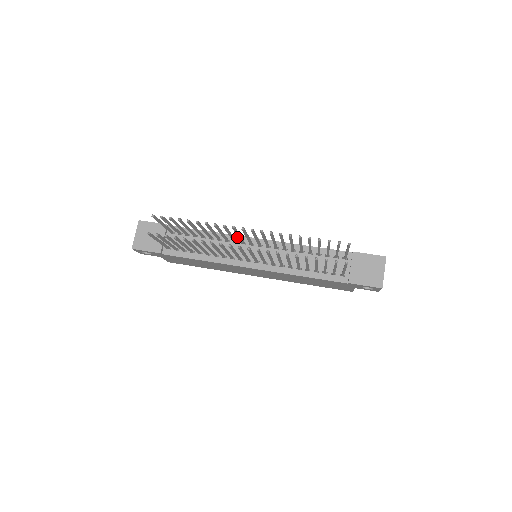
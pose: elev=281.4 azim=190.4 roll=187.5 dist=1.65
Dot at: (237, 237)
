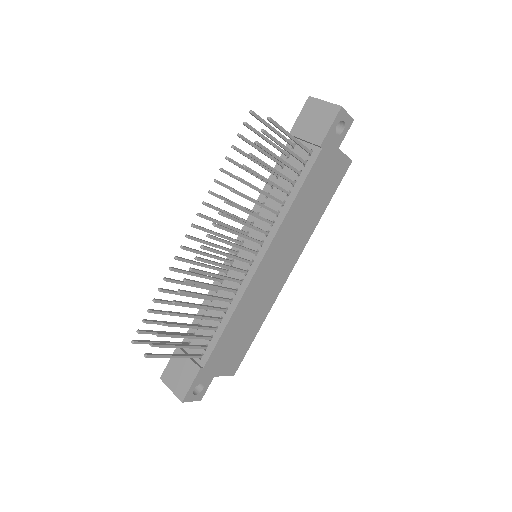
Dot at: (223, 268)
